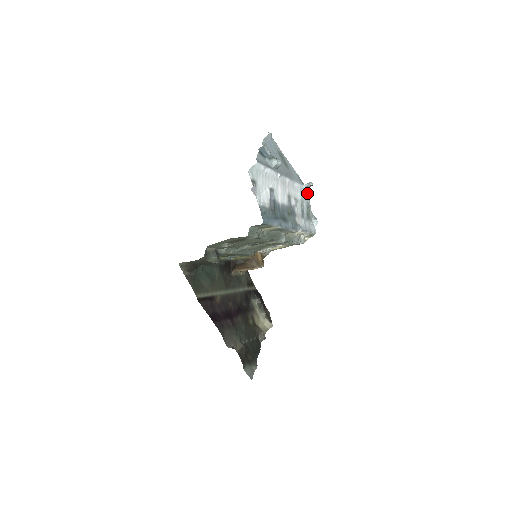
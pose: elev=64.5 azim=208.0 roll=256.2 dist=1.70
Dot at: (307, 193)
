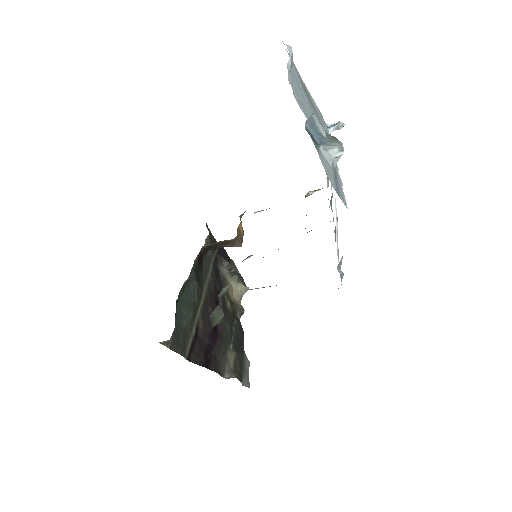
Dot at: occluded
